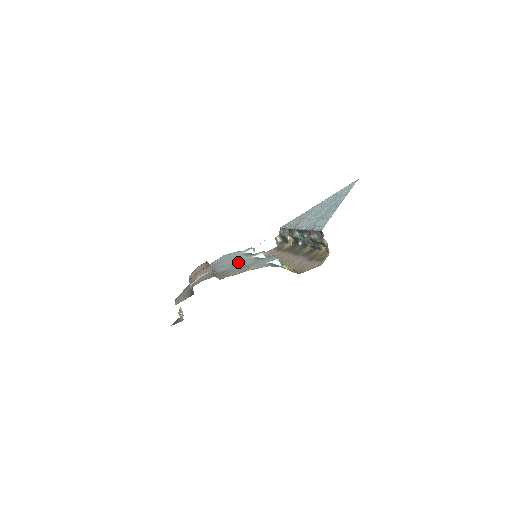
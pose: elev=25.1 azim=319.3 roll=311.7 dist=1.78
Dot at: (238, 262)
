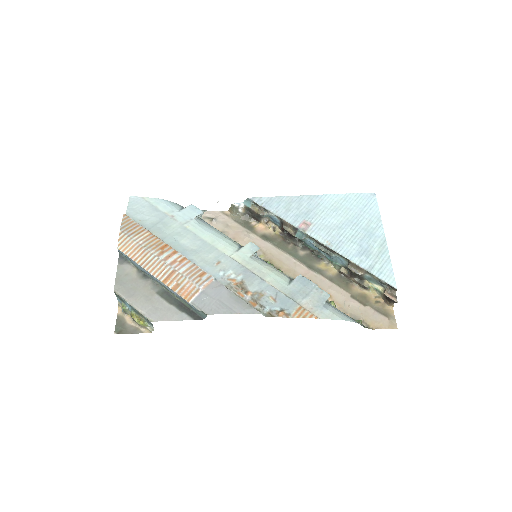
Dot at: (240, 265)
